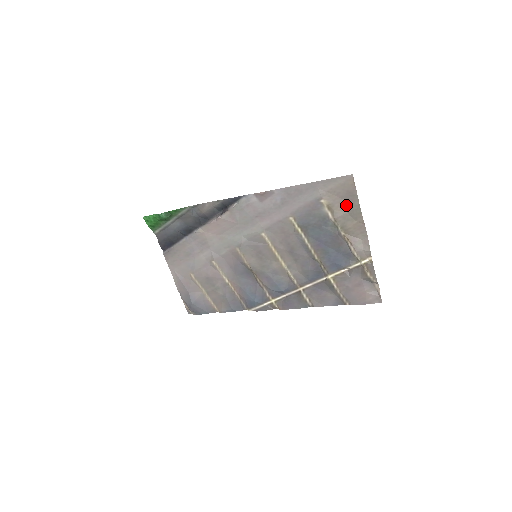
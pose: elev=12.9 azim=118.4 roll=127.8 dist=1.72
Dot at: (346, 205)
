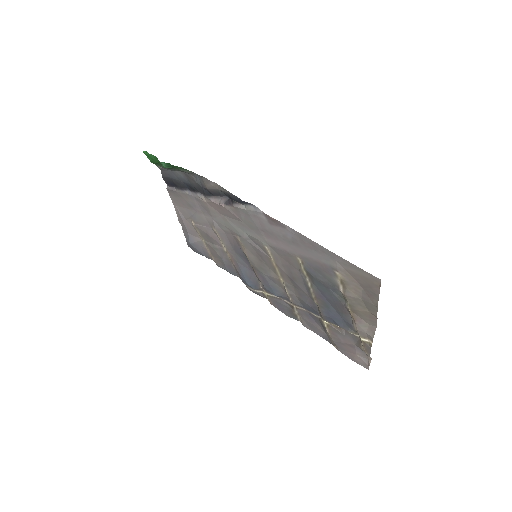
Dot at: (363, 293)
